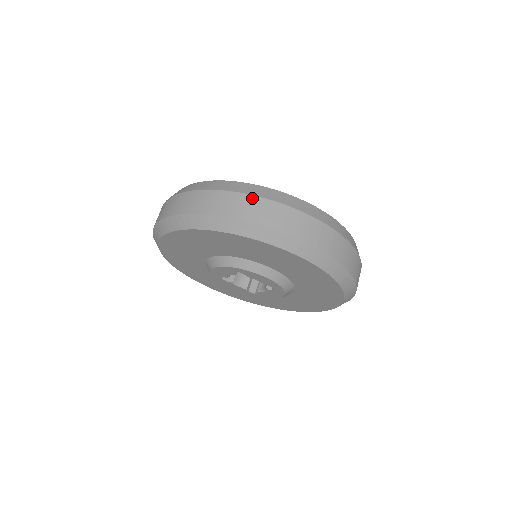
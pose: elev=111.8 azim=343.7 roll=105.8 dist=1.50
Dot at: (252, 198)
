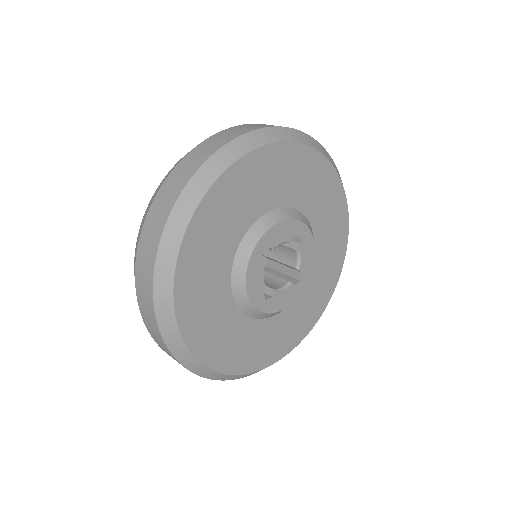
Dot at: occluded
